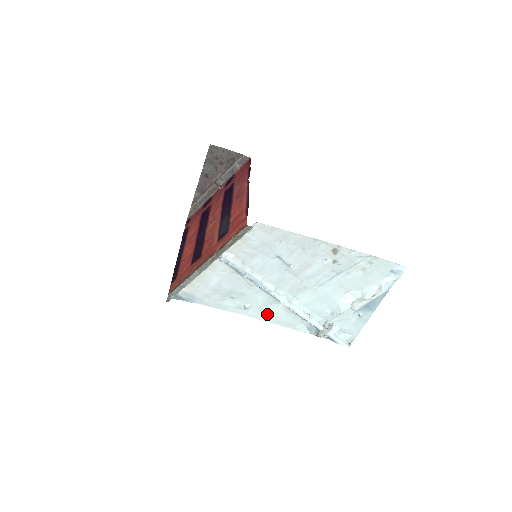
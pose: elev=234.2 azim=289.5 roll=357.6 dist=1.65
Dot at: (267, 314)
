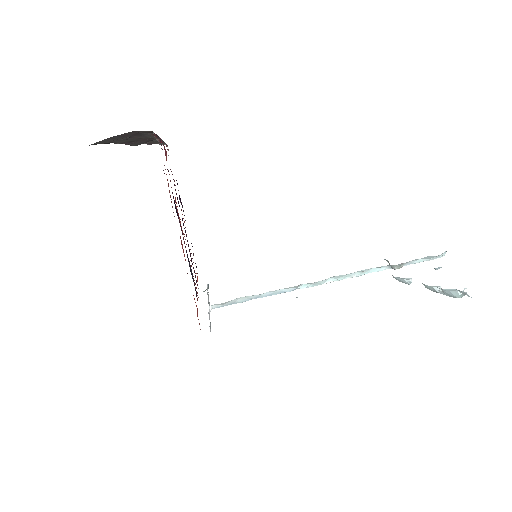
Dot at: occluded
